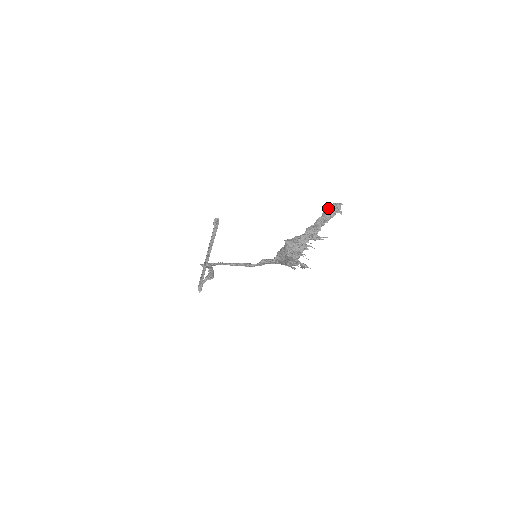
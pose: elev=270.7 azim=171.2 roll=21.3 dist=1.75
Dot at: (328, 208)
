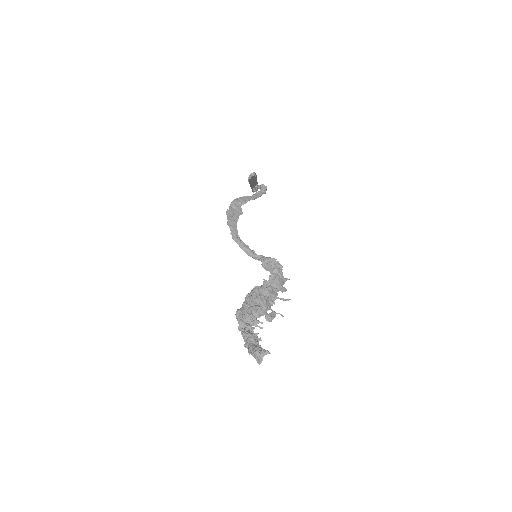
Dot at: (252, 349)
